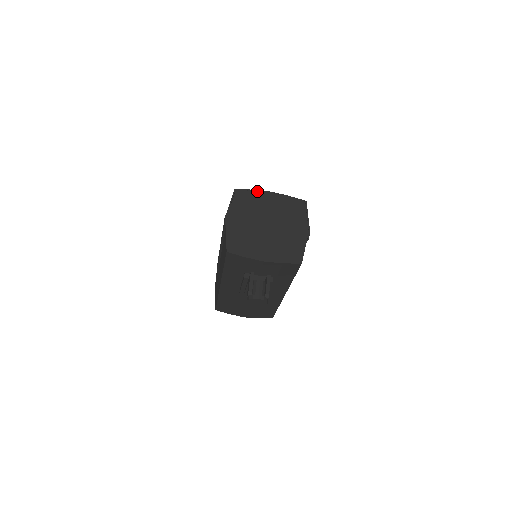
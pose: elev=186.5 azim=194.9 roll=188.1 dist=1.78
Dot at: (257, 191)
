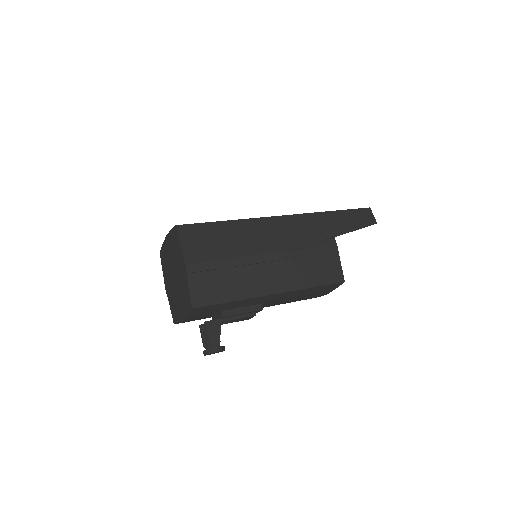
Dot at: (163, 244)
